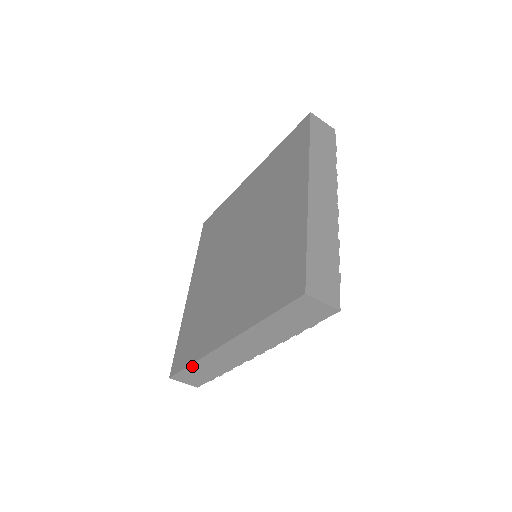
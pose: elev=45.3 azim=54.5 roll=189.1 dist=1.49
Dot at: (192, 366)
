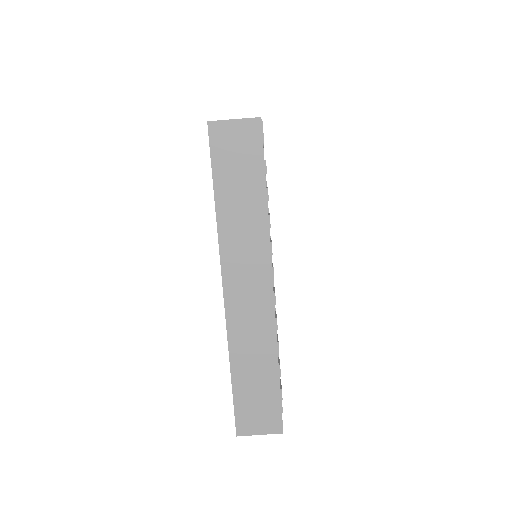
Dot at: (235, 378)
